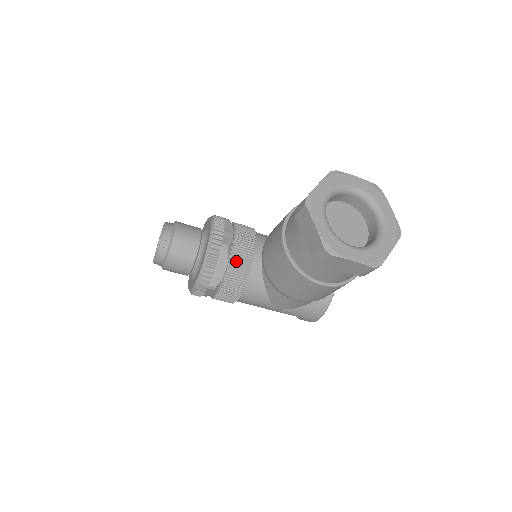
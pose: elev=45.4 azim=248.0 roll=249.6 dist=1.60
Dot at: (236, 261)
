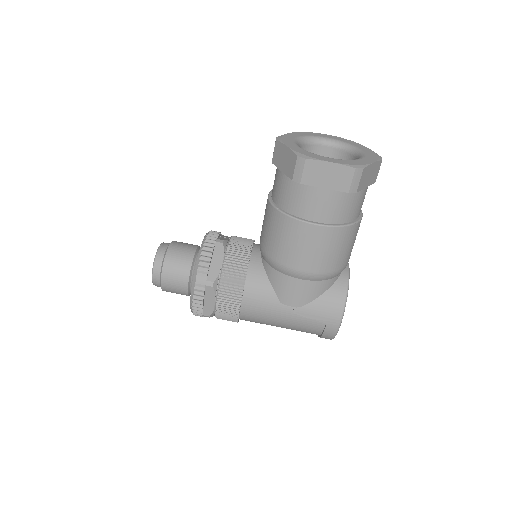
Dot at: (232, 253)
